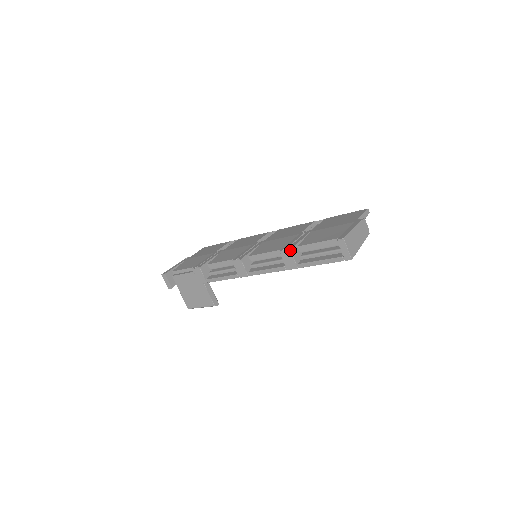
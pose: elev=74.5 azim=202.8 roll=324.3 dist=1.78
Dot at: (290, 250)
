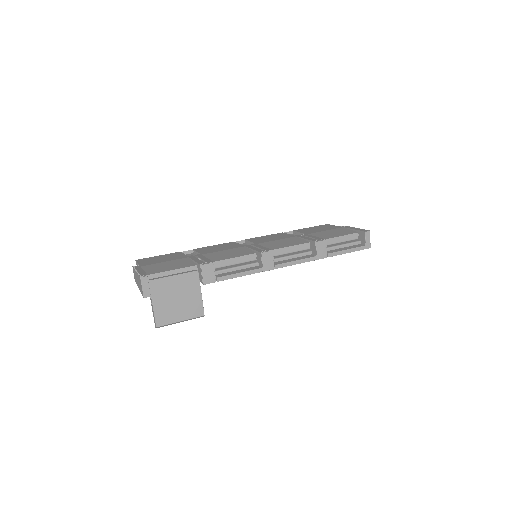
Dot at: occluded
